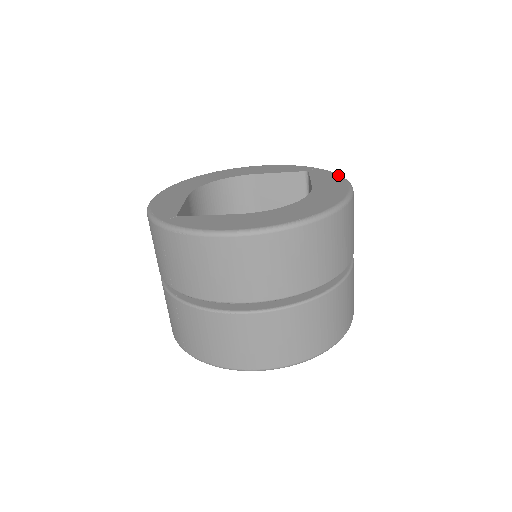
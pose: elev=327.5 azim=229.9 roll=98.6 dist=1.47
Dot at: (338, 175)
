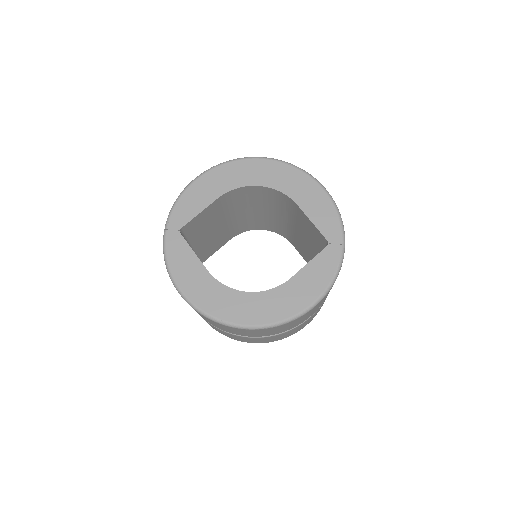
Dot at: (331, 278)
